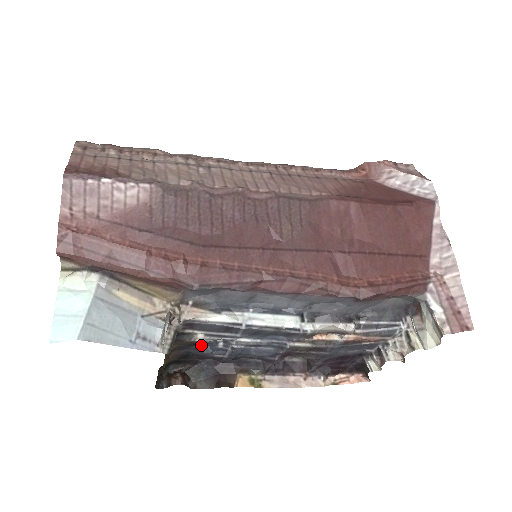
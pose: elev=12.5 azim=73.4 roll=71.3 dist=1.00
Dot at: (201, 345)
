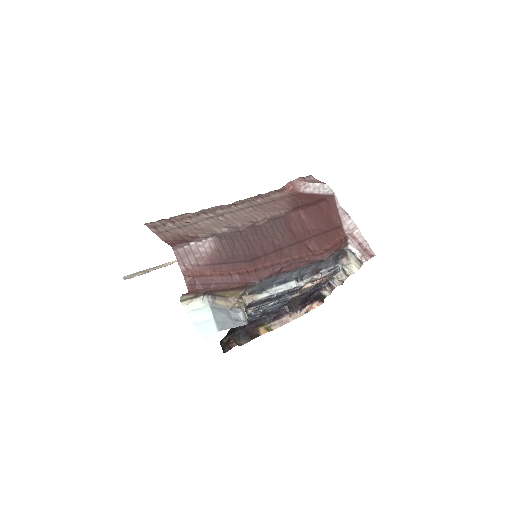
Dot at: occluded
